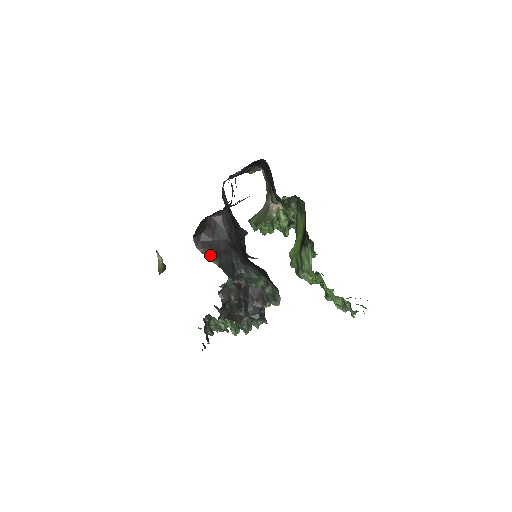
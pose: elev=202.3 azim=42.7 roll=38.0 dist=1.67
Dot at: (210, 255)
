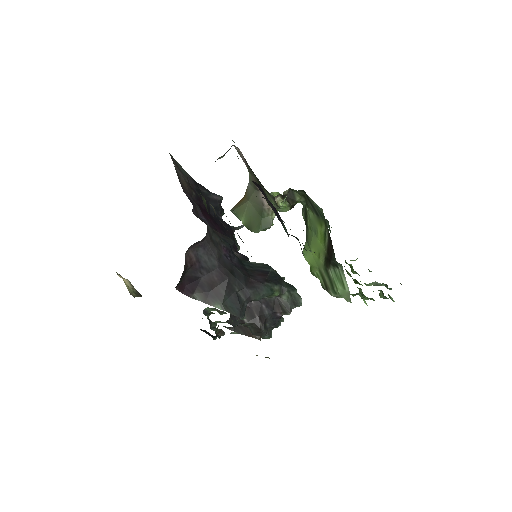
Dot at: (206, 298)
